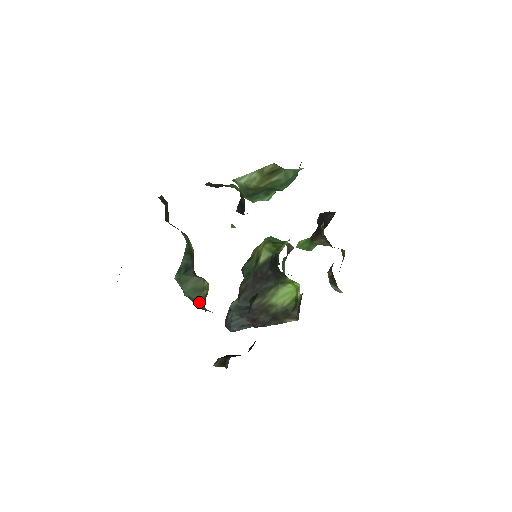
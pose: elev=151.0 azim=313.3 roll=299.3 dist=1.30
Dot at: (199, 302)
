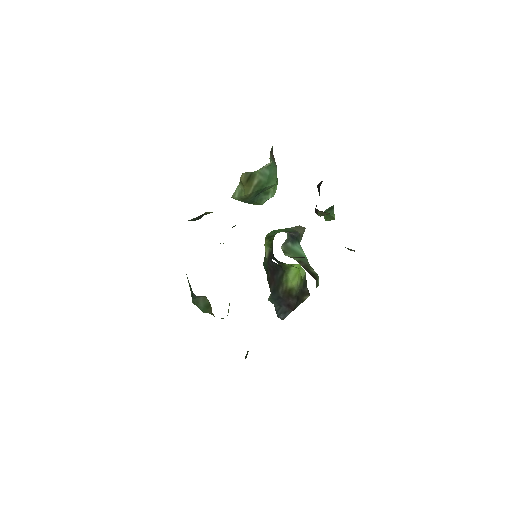
Dot at: (212, 314)
